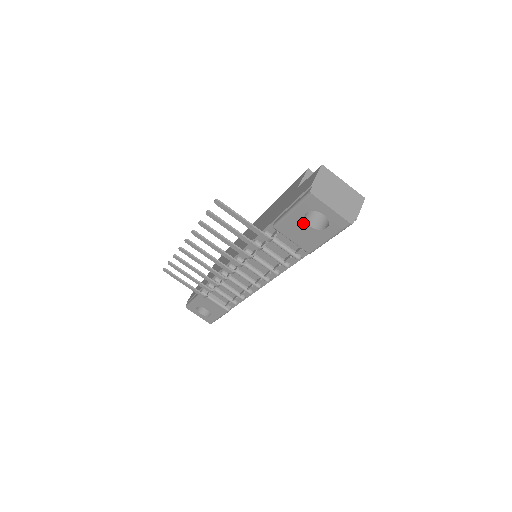
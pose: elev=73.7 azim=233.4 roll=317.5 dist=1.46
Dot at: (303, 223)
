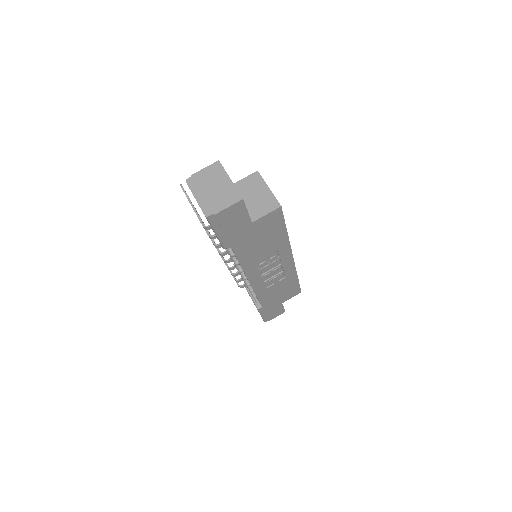
Dot at: occluded
